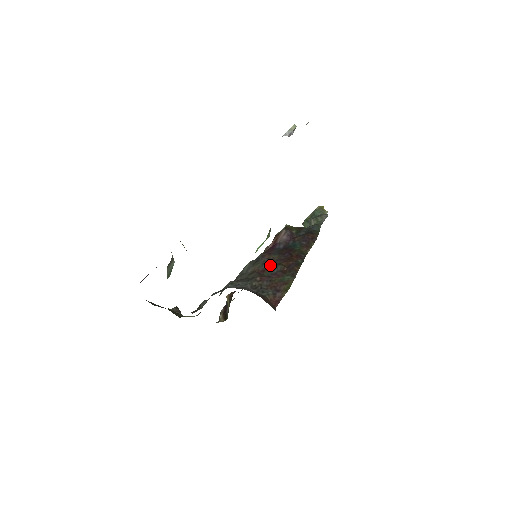
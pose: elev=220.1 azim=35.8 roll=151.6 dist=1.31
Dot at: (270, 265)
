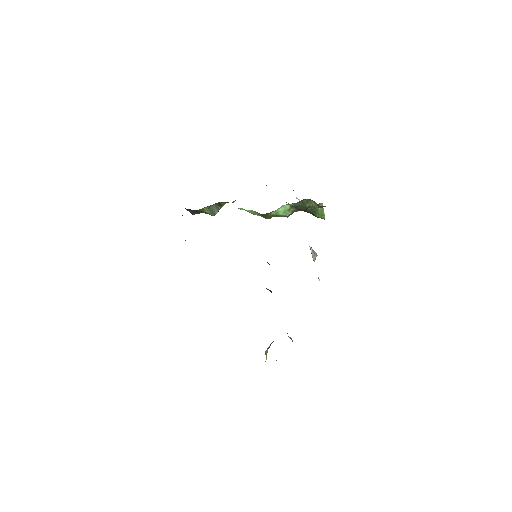
Dot at: occluded
